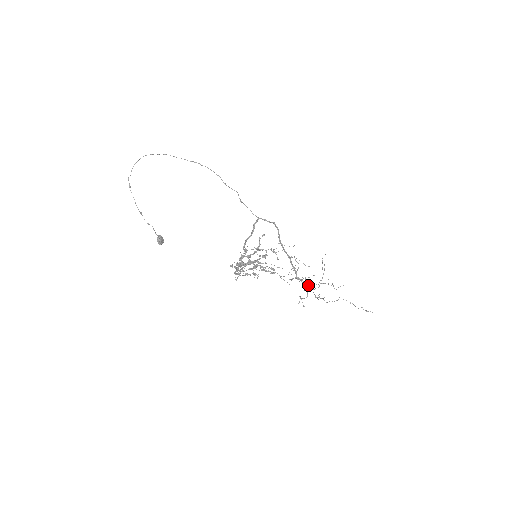
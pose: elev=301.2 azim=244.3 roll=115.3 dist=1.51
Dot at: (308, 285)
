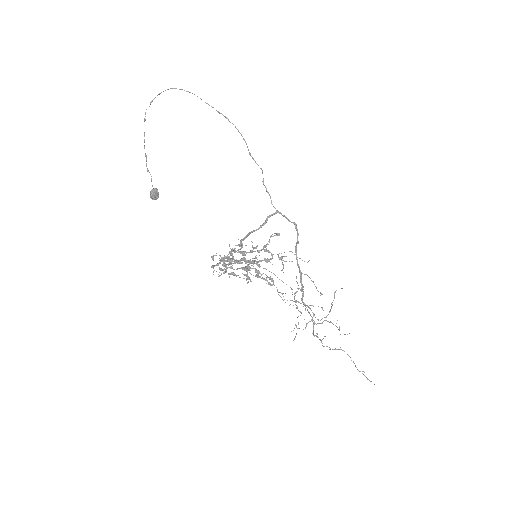
Dot at: occluded
